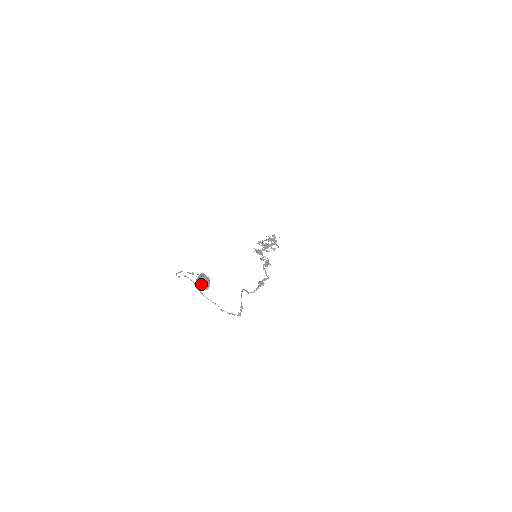
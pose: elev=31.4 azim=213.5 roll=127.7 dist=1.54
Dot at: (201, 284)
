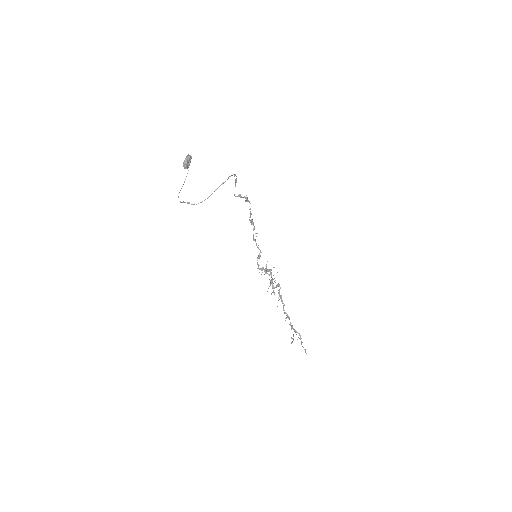
Dot at: (185, 159)
